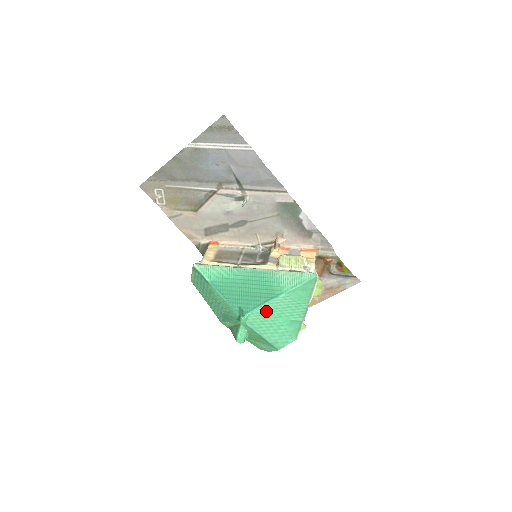
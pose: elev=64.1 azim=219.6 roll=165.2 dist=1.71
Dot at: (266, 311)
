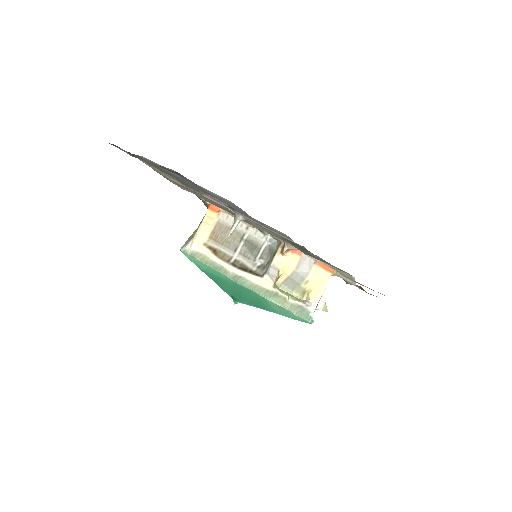
Dot at: occluded
